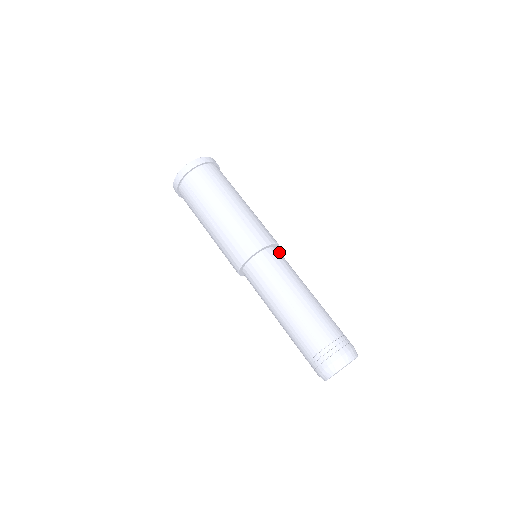
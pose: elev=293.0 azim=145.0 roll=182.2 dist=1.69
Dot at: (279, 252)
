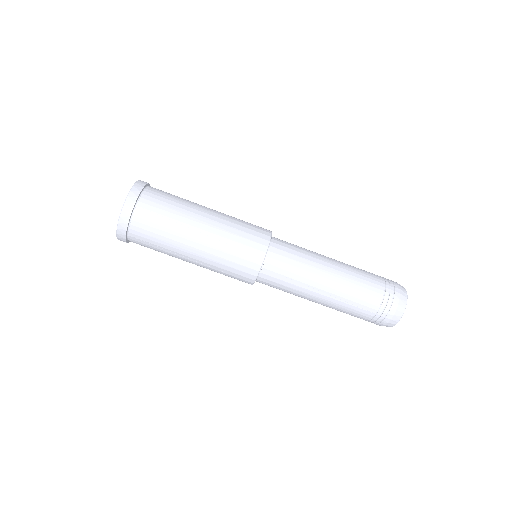
Dot at: (278, 243)
